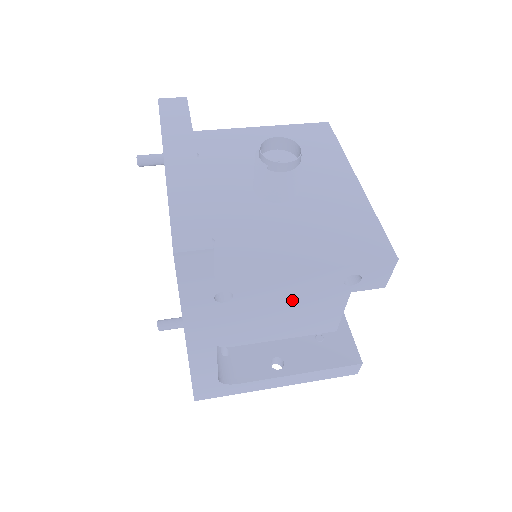
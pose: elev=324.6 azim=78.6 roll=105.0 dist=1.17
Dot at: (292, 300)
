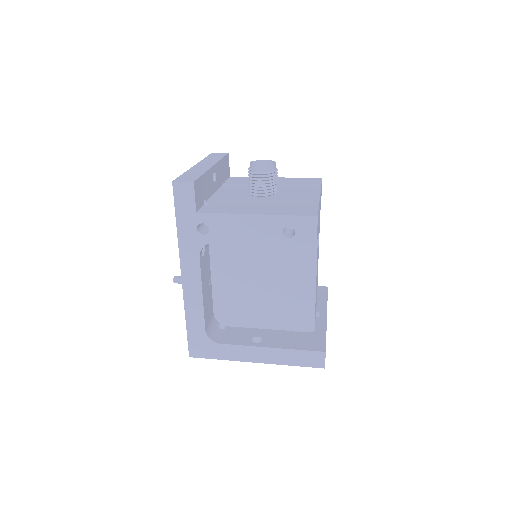
Dot at: (270, 280)
